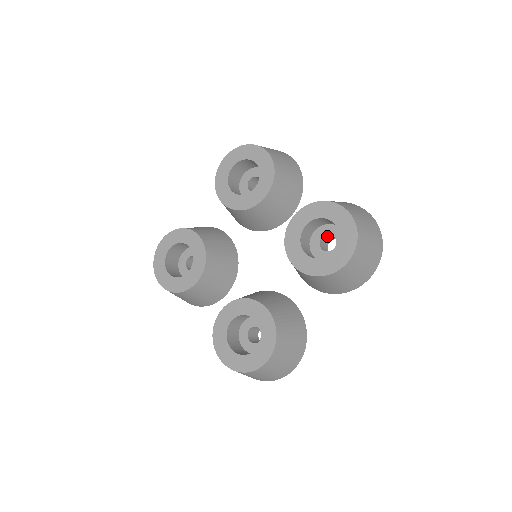
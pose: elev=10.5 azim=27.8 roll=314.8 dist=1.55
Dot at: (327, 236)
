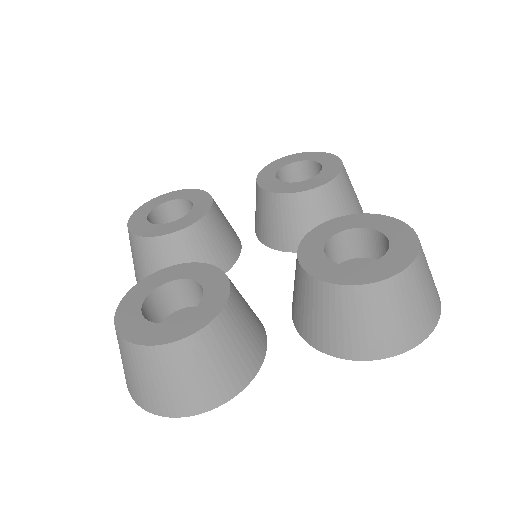
Dot at: occluded
